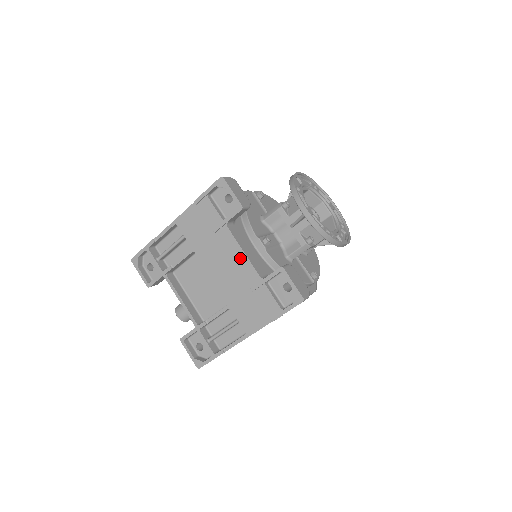
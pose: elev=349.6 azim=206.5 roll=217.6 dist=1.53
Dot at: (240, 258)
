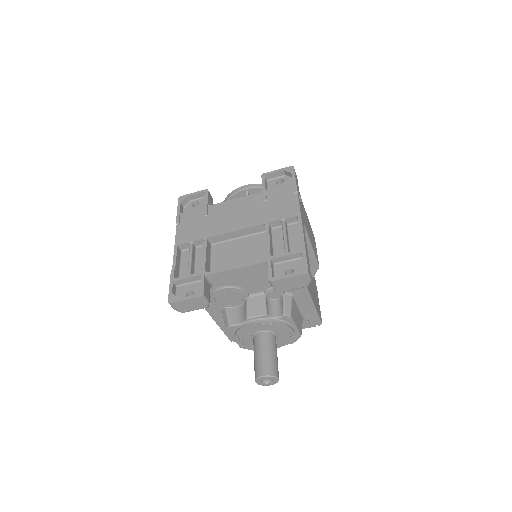
Dot at: (237, 203)
